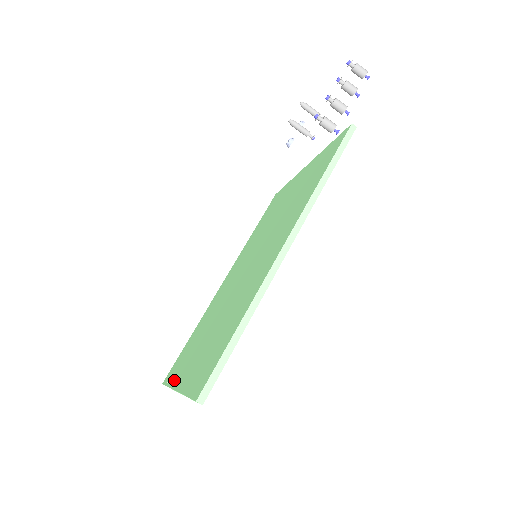
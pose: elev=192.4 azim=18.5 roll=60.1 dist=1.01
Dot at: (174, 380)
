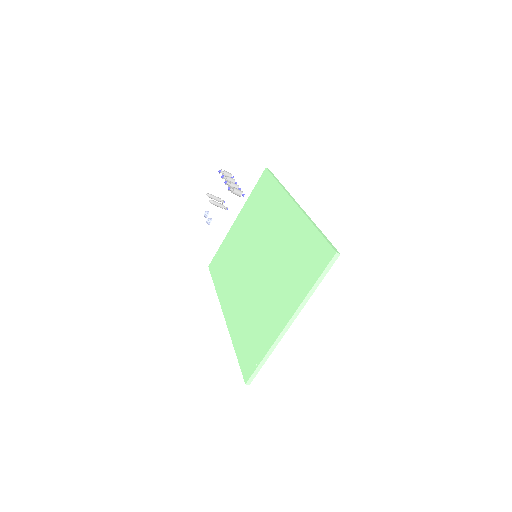
Dot at: (270, 340)
